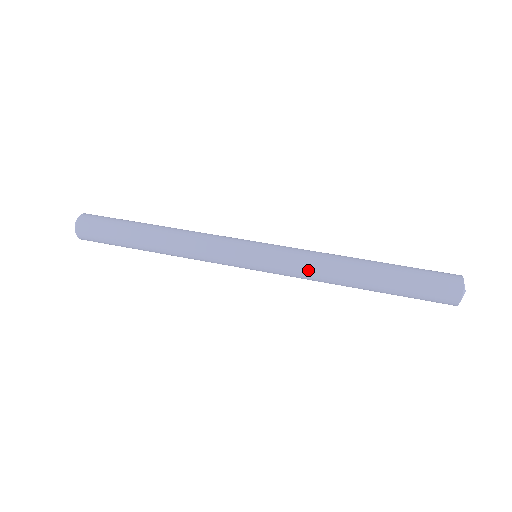
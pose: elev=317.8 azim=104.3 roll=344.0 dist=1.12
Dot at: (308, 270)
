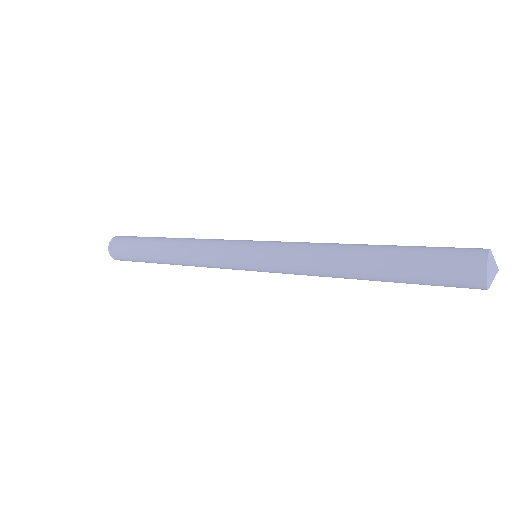
Dot at: (301, 267)
